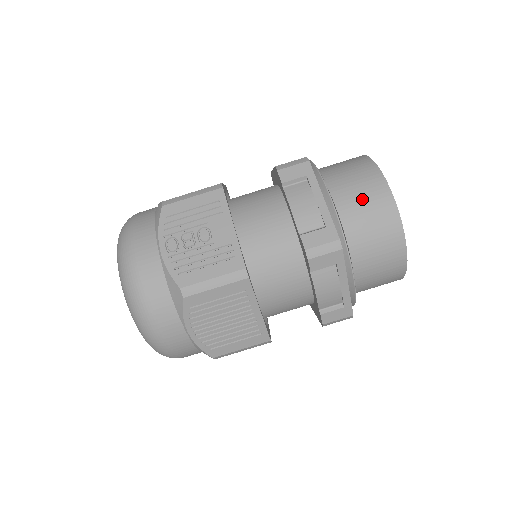
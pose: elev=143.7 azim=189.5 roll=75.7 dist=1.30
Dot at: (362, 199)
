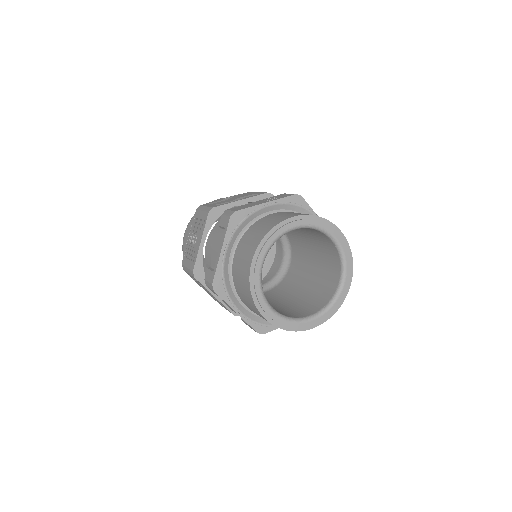
Dot at: (241, 262)
